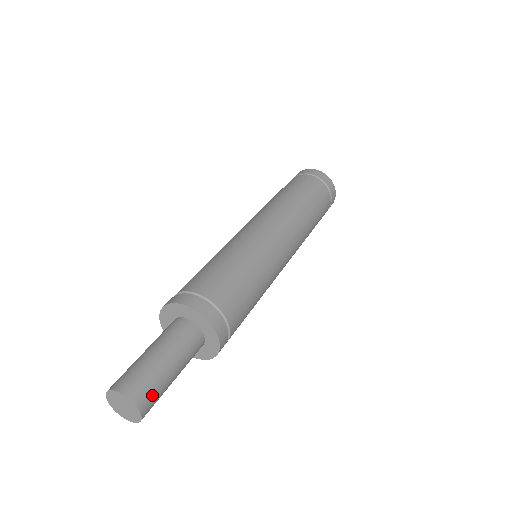
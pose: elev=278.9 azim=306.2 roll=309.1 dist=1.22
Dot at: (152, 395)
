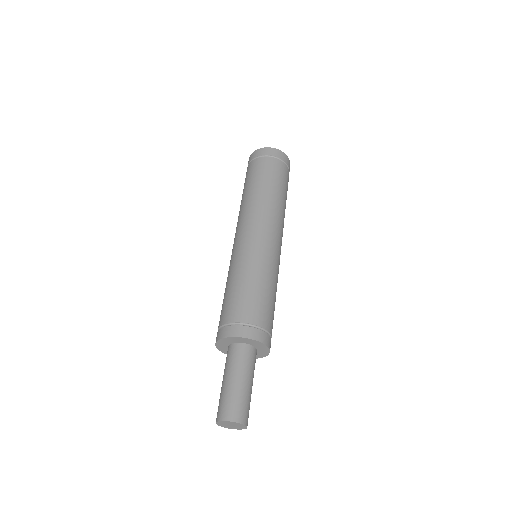
Dot at: (246, 410)
